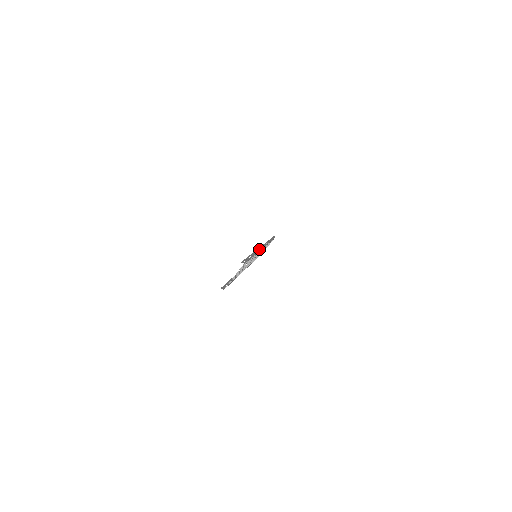
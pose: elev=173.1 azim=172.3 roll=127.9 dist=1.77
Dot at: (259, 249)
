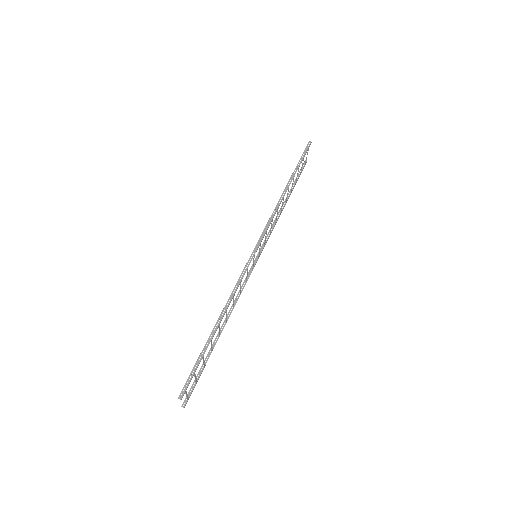
Dot at: (239, 280)
